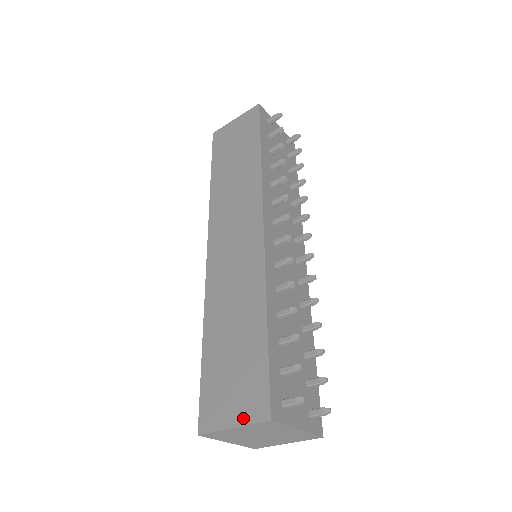
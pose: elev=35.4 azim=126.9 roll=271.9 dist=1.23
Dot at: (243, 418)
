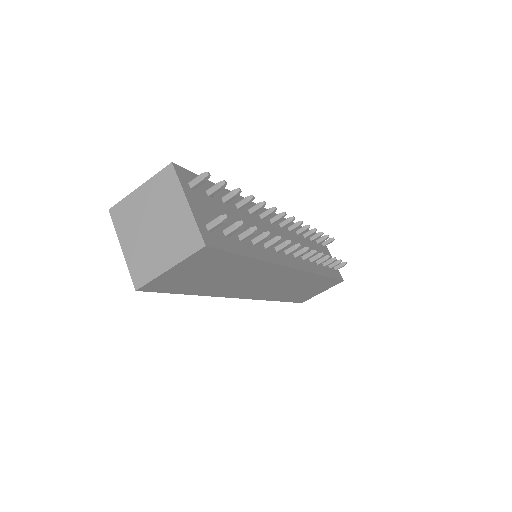
Dot at: occluded
